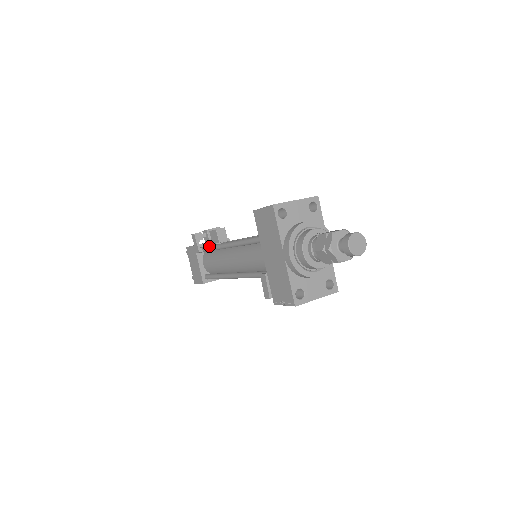
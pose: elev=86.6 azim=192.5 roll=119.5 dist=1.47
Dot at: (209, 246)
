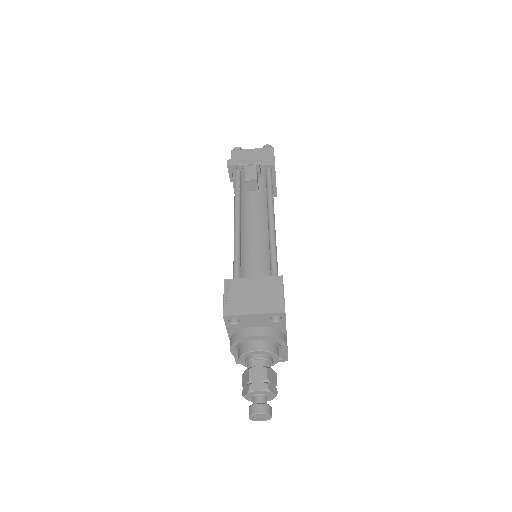
Dot at: (235, 192)
